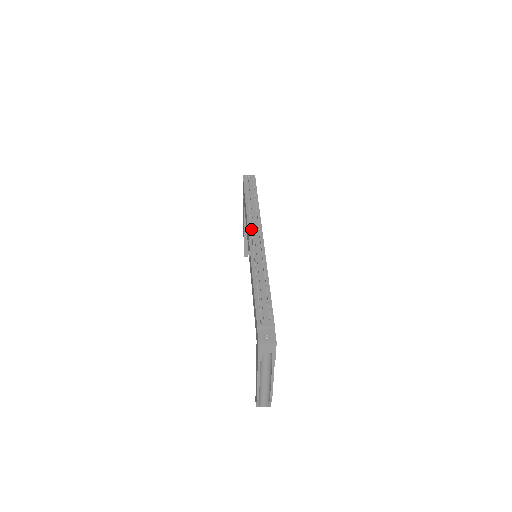
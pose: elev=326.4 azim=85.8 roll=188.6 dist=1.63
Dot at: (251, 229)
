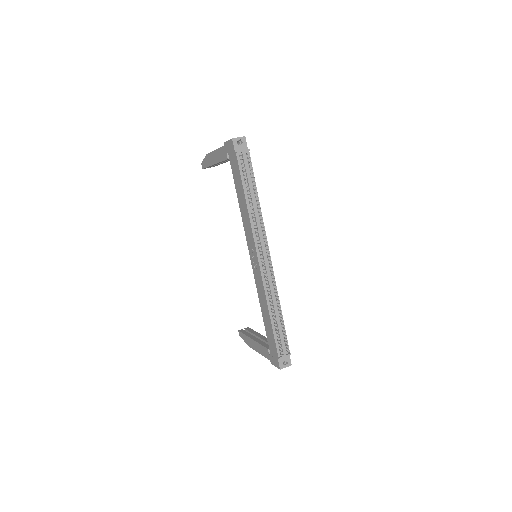
Dot at: (261, 251)
